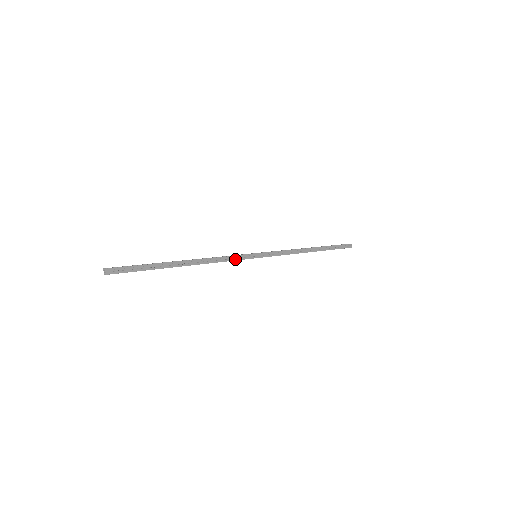
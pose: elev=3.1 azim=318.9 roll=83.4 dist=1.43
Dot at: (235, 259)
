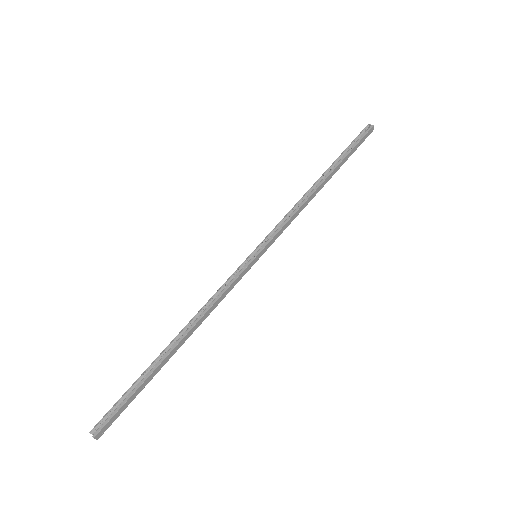
Dot at: (230, 284)
